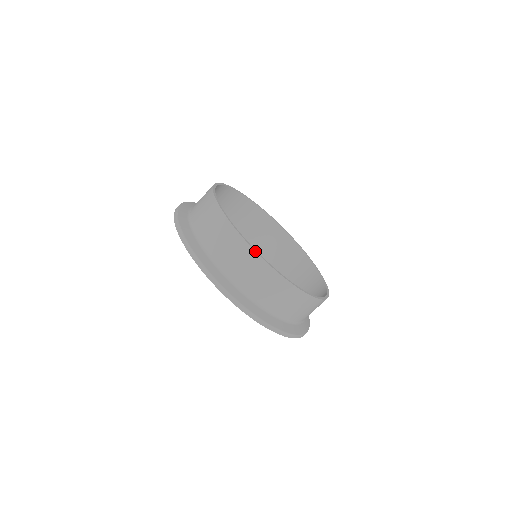
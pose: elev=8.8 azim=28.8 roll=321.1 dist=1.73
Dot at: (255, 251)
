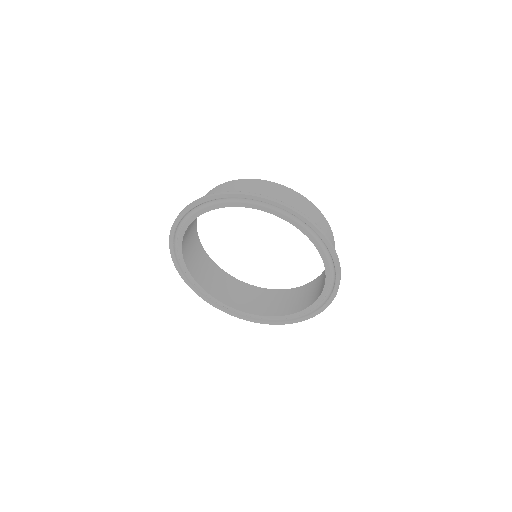
Dot at: (269, 181)
